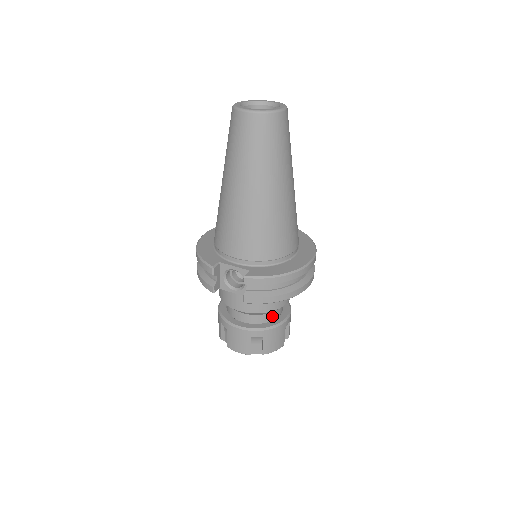
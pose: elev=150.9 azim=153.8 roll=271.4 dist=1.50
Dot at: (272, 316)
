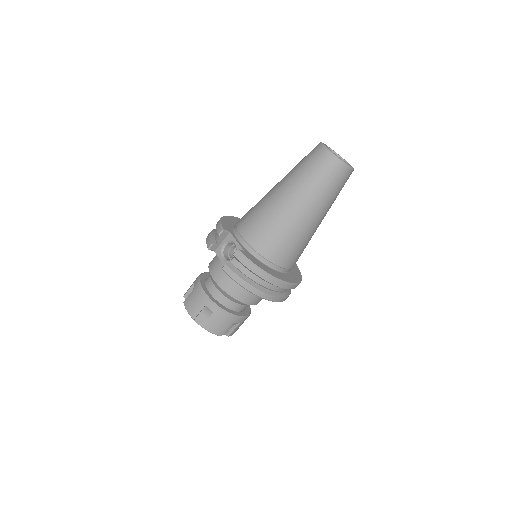
Dot at: (231, 305)
